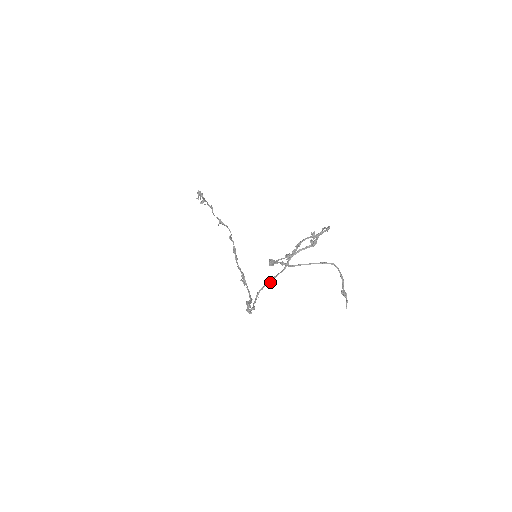
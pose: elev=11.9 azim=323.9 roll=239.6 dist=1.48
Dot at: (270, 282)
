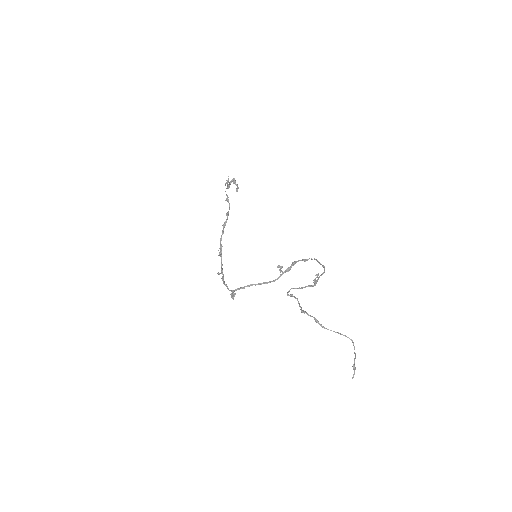
Dot at: (261, 284)
